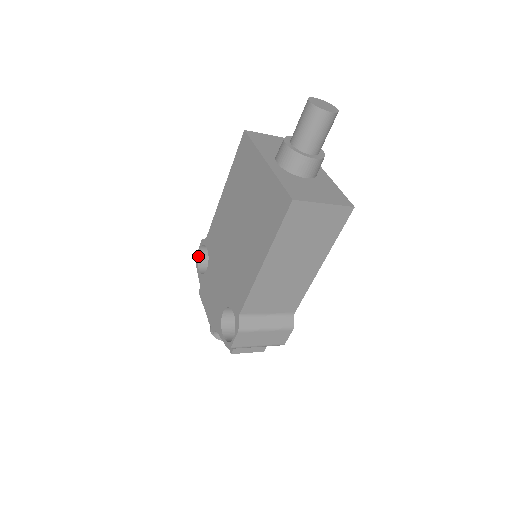
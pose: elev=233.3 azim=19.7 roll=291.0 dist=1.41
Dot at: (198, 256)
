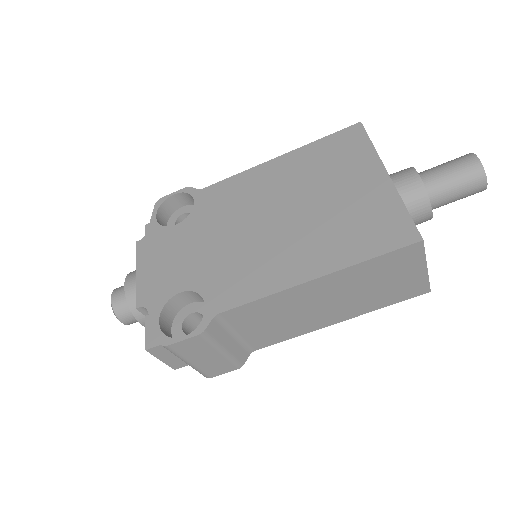
Dot at: (166, 200)
